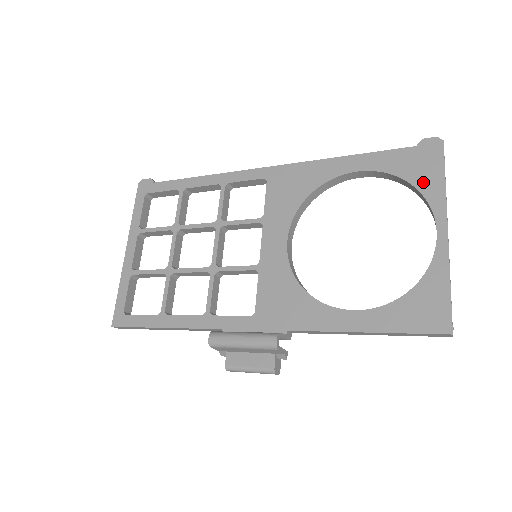
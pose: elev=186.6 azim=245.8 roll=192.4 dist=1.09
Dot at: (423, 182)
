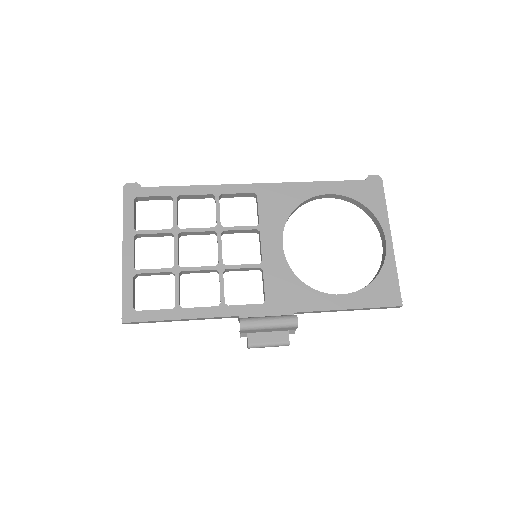
Dot at: (373, 206)
